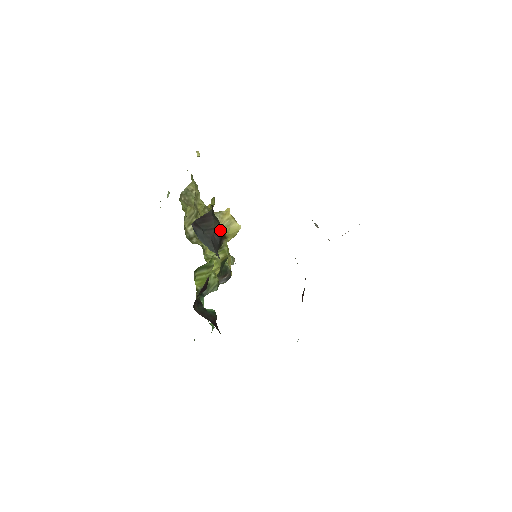
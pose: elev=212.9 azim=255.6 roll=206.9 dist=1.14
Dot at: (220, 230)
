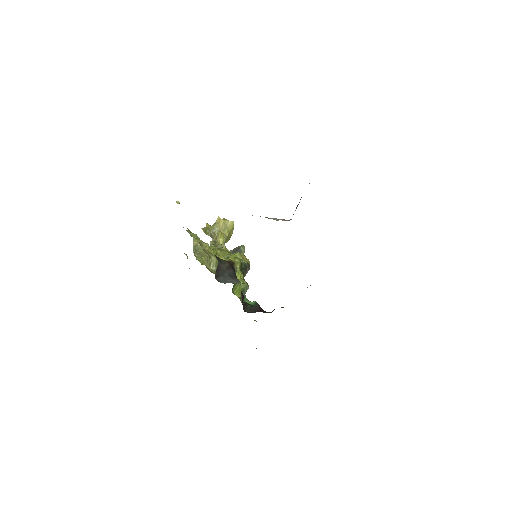
Dot at: (229, 266)
